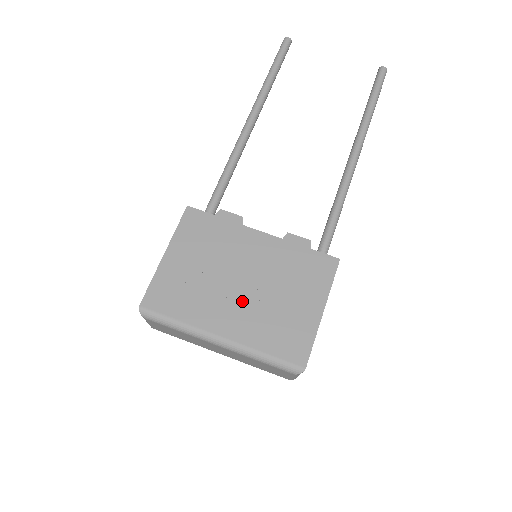
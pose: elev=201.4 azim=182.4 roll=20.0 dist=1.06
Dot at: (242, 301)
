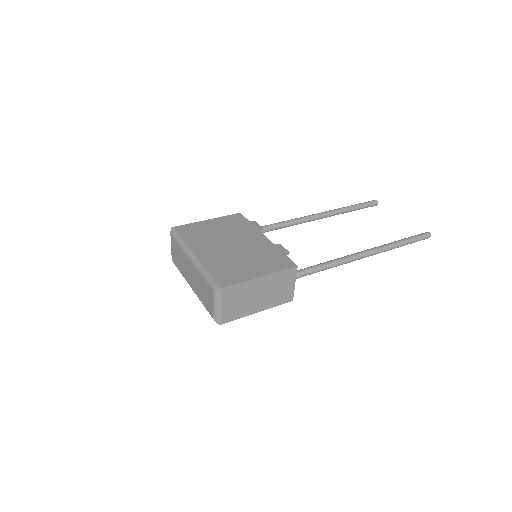
Dot at: (223, 250)
